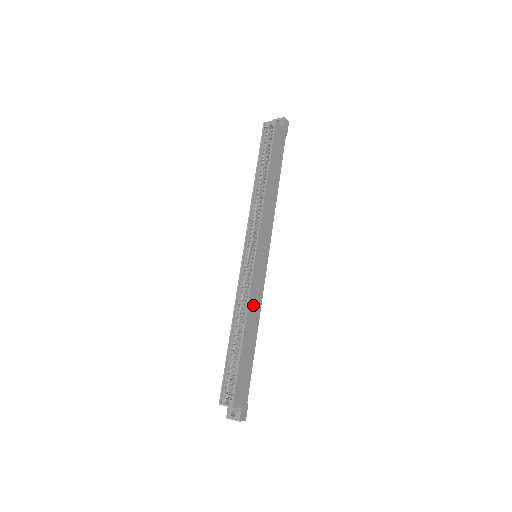
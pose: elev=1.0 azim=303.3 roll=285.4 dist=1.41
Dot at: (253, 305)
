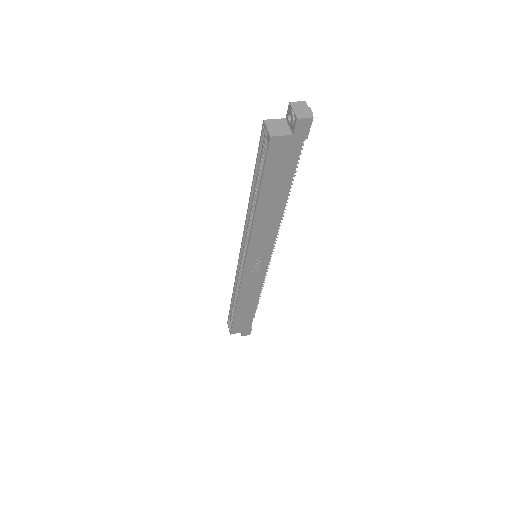
Dot at: (247, 292)
